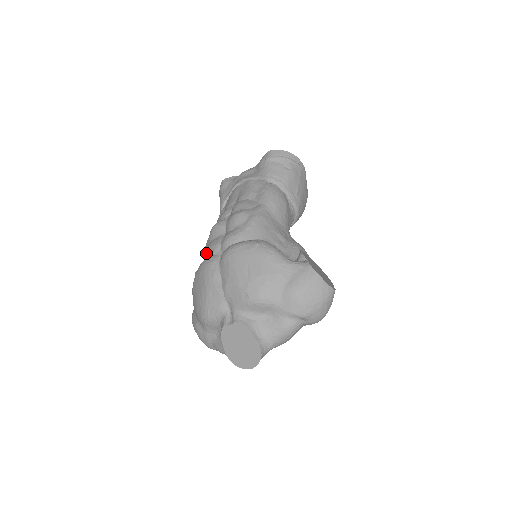
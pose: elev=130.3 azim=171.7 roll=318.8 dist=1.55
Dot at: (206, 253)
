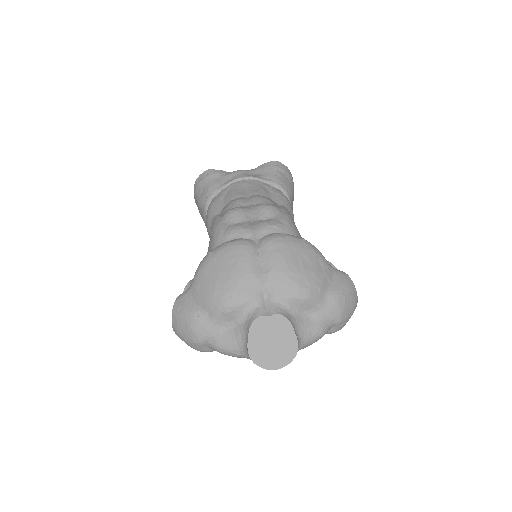
Dot at: (229, 235)
